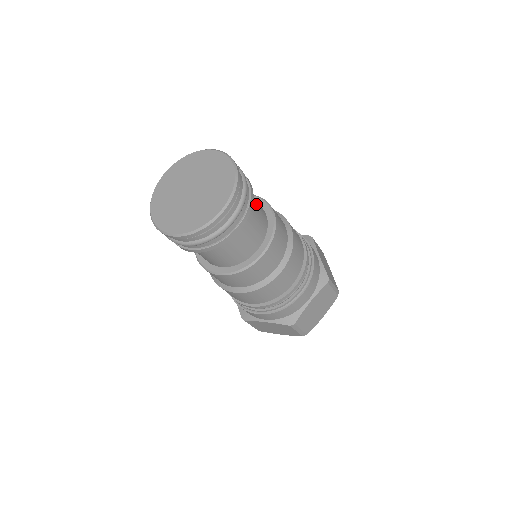
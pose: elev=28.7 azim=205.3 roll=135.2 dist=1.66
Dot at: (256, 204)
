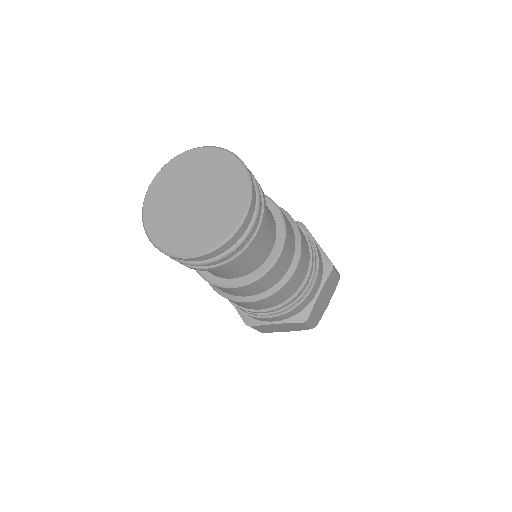
Dot at: occluded
